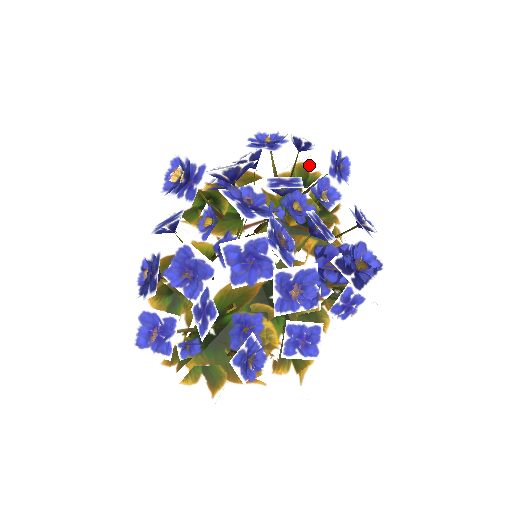
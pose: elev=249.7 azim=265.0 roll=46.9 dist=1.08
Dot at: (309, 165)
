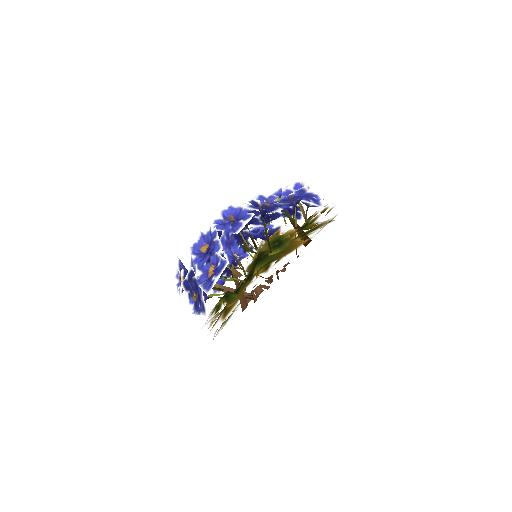
Dot at: occluded
